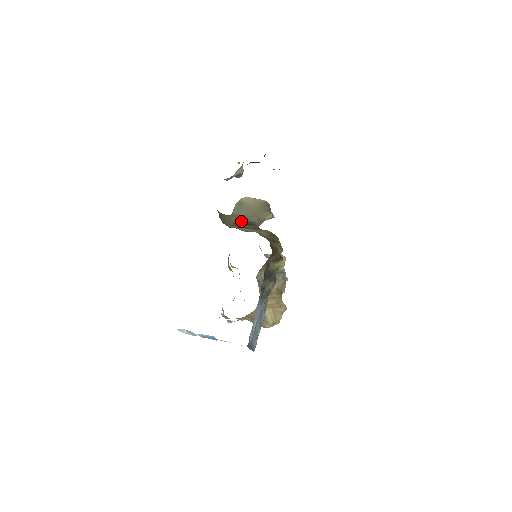
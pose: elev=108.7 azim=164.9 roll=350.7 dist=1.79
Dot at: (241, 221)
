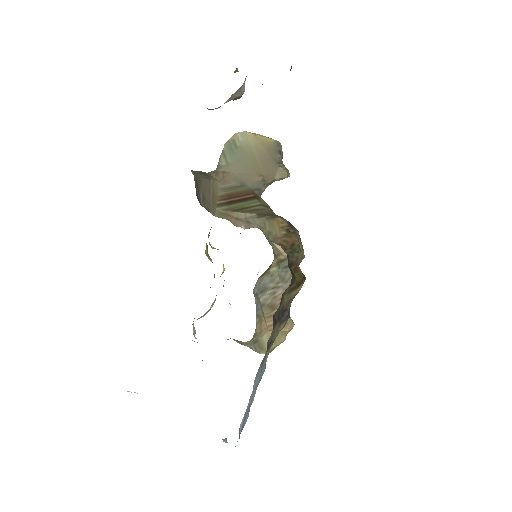
Dot at: (234, 190)
